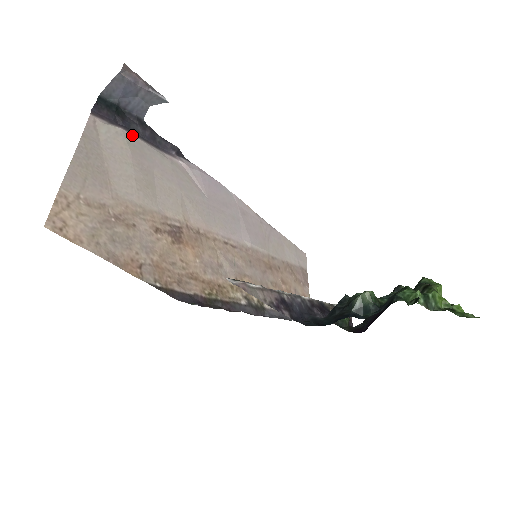
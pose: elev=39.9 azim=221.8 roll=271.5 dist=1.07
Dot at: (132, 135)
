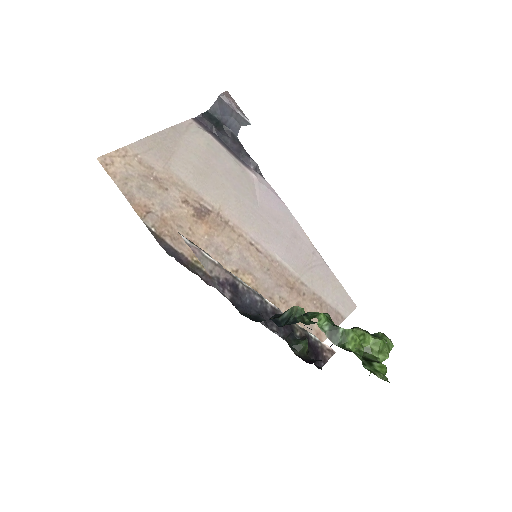
Dot at: (216, 141)
